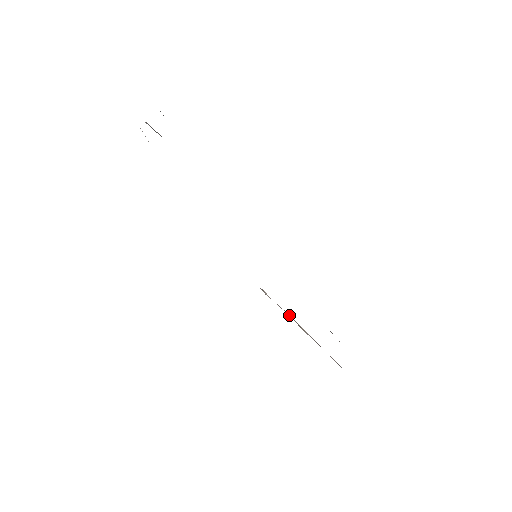
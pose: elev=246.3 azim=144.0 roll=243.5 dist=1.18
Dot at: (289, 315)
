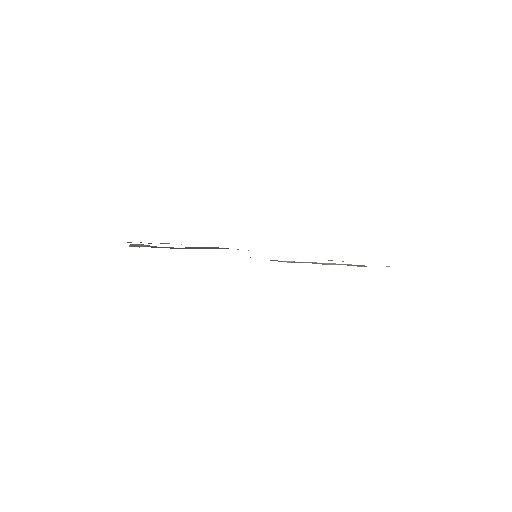
Dot at: (313, 263)
